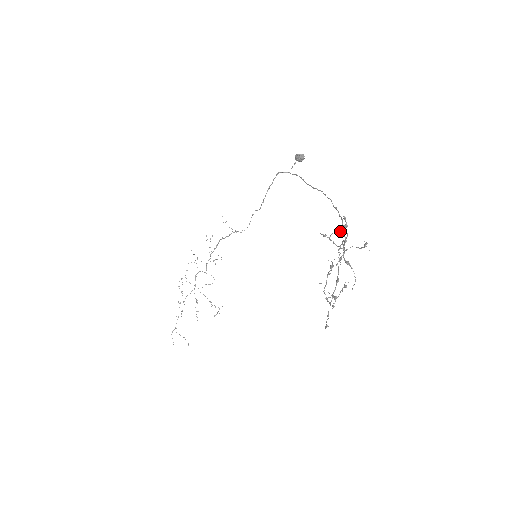
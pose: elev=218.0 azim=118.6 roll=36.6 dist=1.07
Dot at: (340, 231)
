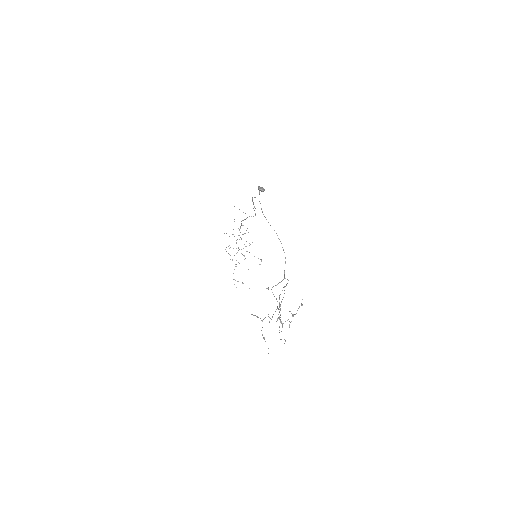
Dot at: (279, 282)
